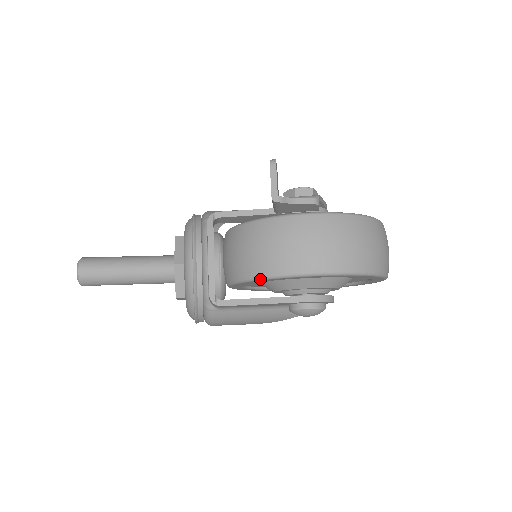
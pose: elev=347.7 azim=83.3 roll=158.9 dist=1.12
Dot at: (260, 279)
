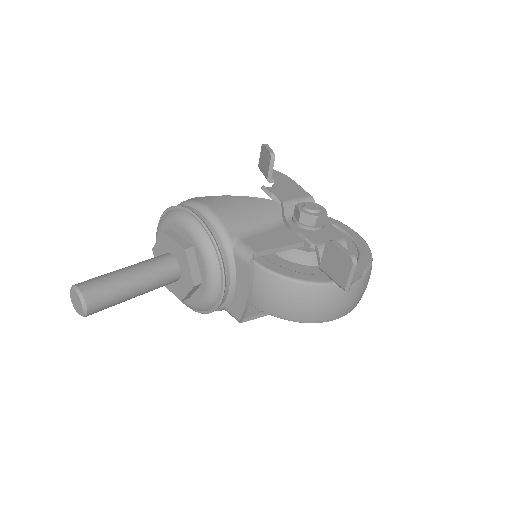
Dot at: (300, 322)
